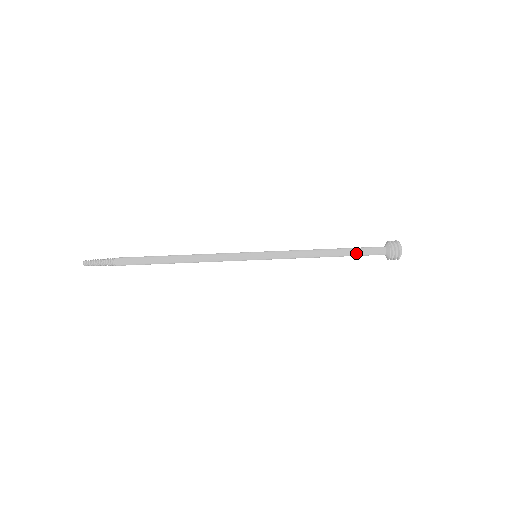
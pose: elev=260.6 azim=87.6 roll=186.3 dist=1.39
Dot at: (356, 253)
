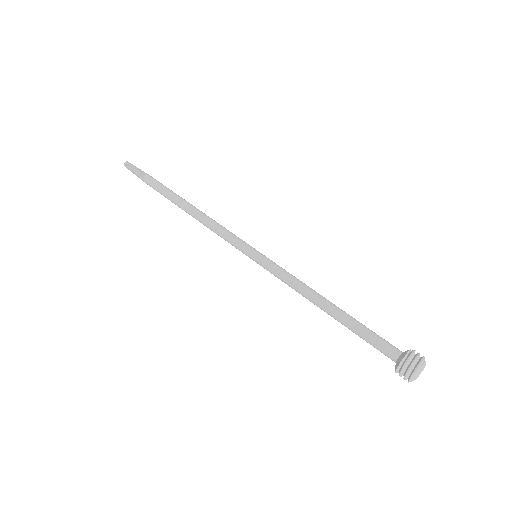
Dot at: (364, 326)
